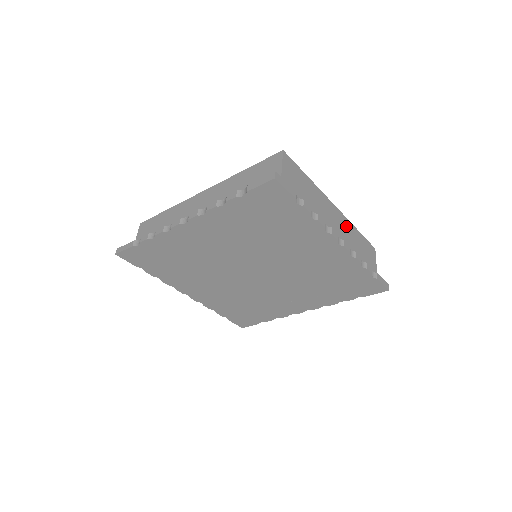
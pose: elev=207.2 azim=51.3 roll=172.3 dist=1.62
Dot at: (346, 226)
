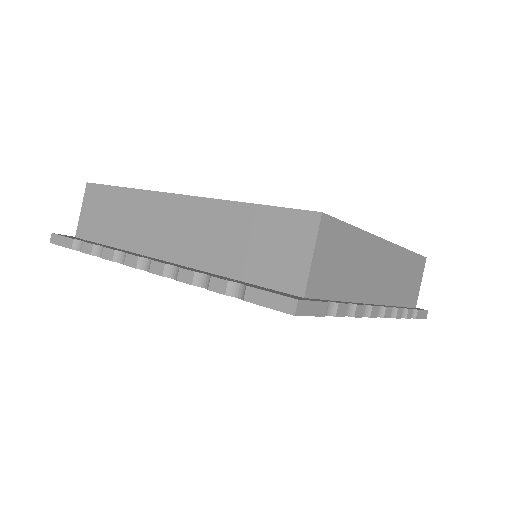
Dot at: (395, 262)
